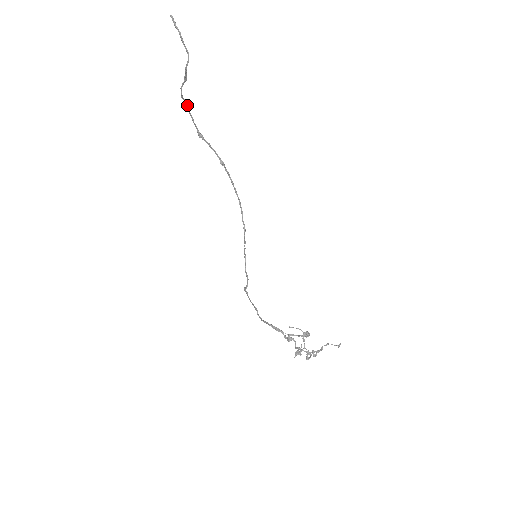
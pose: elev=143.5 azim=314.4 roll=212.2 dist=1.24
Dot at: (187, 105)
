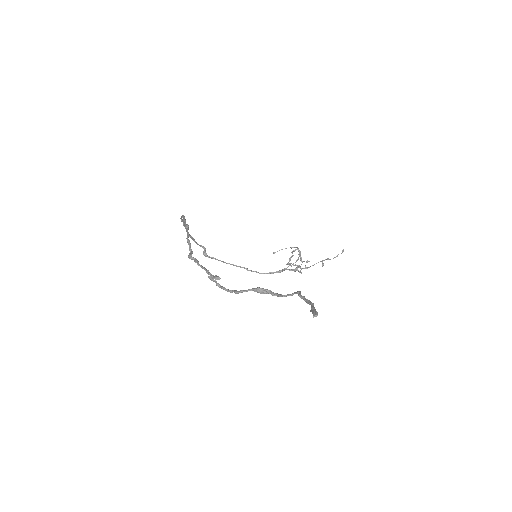
Dot at: occluded
